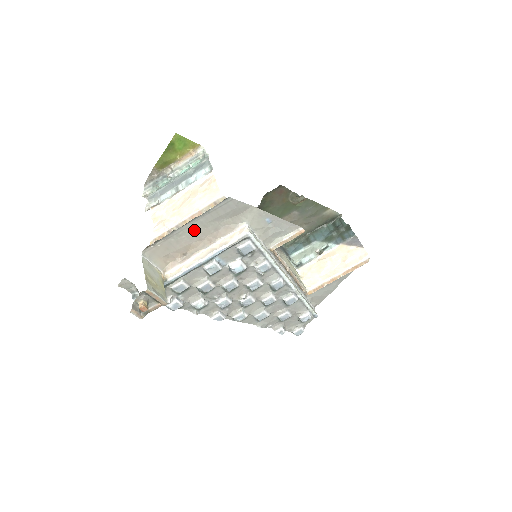
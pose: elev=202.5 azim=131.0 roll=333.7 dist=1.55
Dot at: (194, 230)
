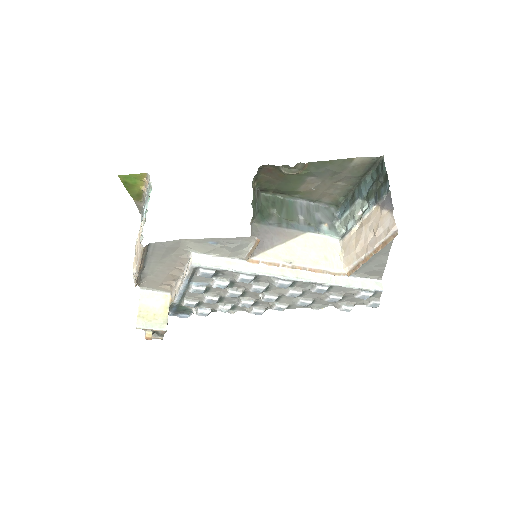
Dot at: (158, 267)
